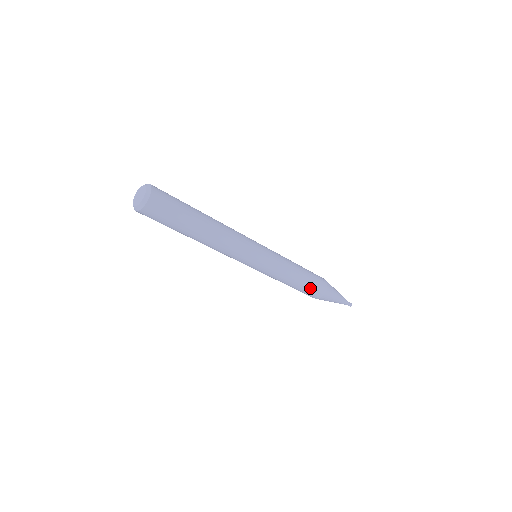
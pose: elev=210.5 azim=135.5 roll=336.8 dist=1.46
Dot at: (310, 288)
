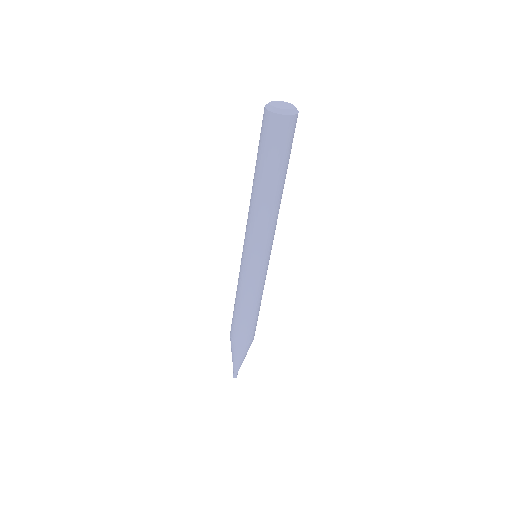
Dot at: (243, 327)
